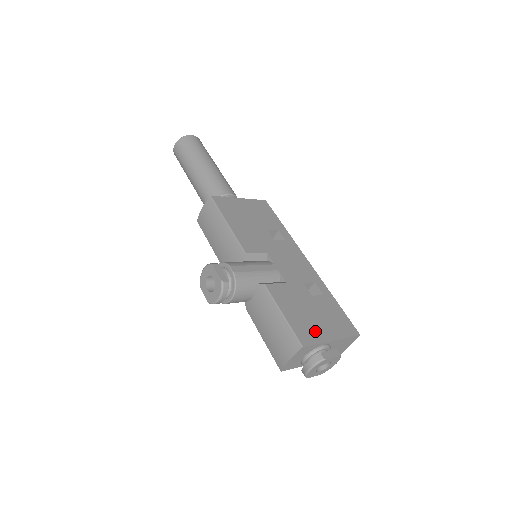
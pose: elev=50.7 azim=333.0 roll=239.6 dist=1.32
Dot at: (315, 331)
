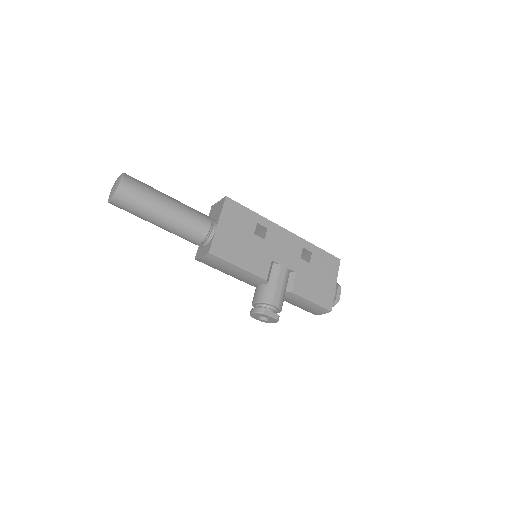
Dot at: (328, 291)
